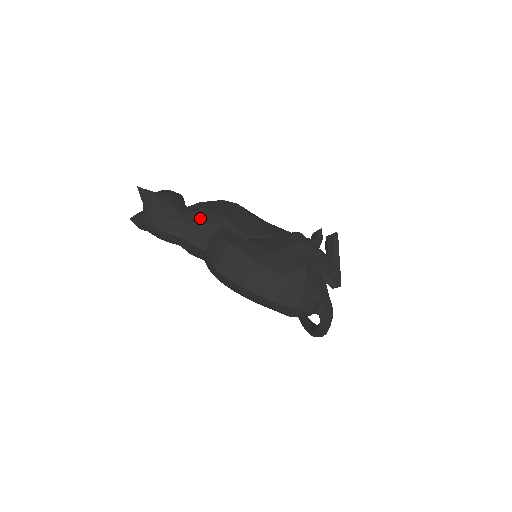
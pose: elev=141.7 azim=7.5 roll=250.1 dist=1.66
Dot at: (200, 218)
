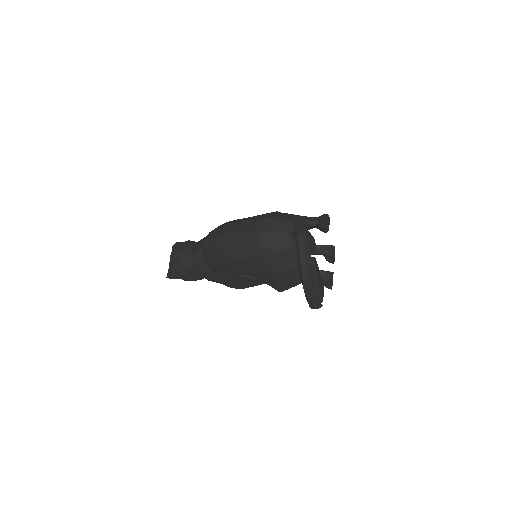
Dot at: occluded
